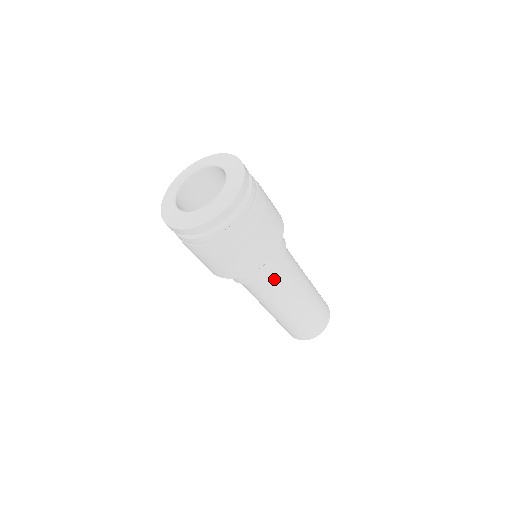
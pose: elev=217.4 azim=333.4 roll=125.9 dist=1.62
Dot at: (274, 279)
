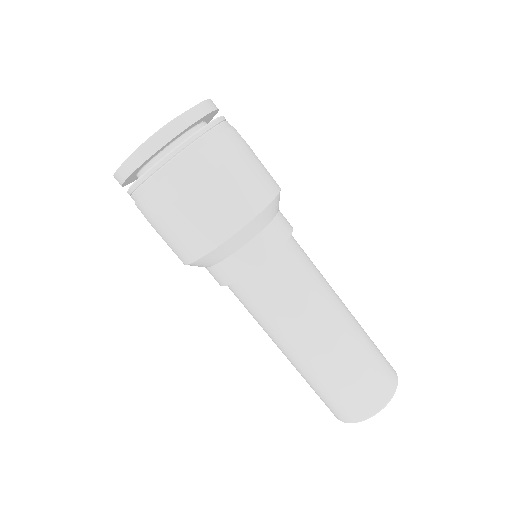
Dot at: (281, 269)
